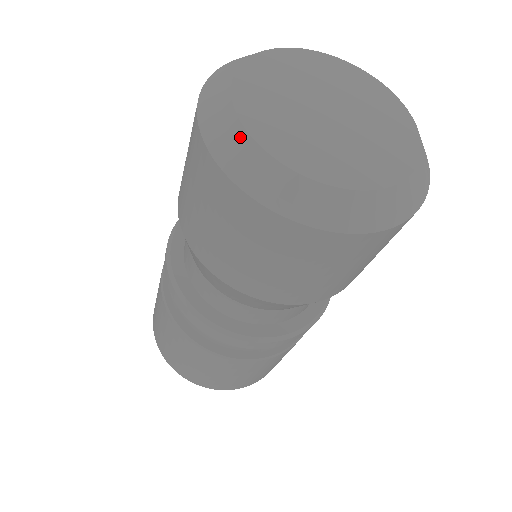
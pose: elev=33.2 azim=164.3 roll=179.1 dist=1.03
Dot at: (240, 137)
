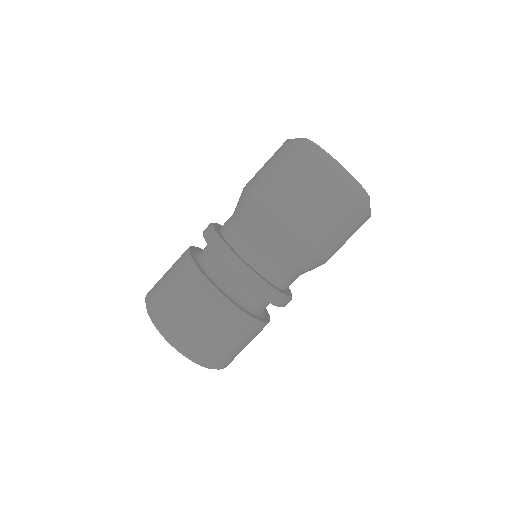
Dot at: (327, 155)
